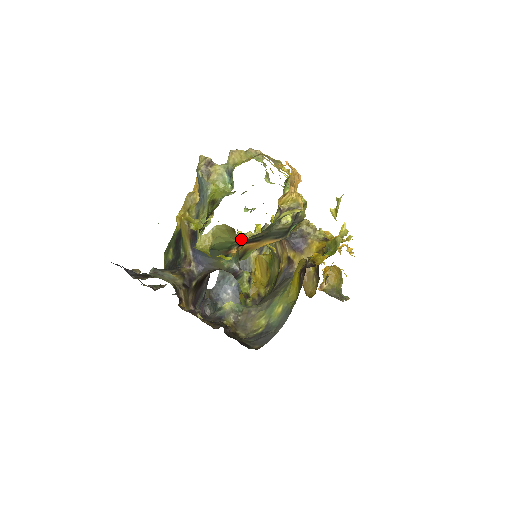
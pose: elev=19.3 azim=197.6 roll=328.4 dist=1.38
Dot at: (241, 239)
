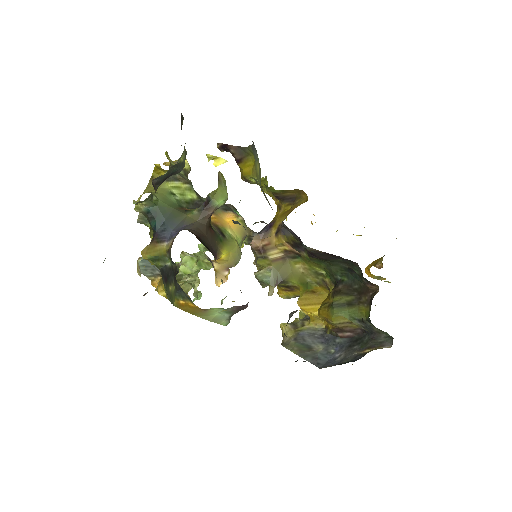
Dot at: (169, 183)
